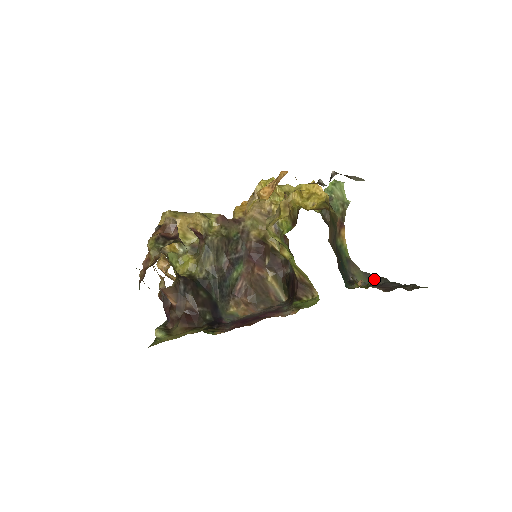
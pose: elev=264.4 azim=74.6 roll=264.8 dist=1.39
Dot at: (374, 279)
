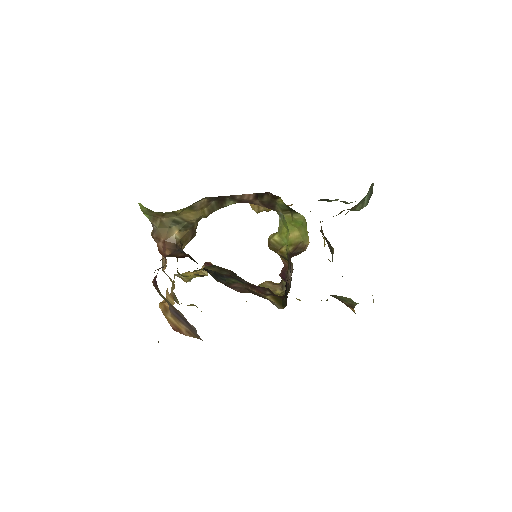
Dot at: occluded
